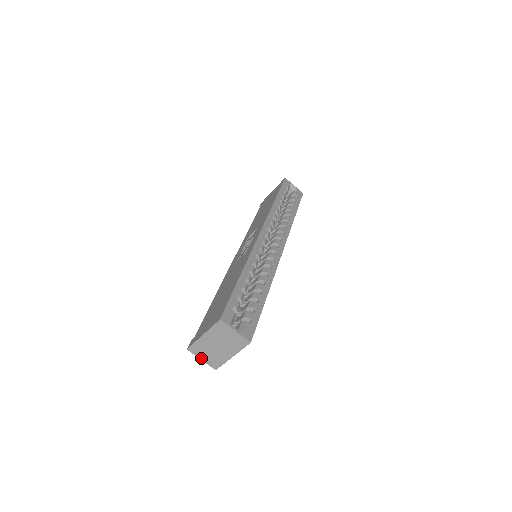
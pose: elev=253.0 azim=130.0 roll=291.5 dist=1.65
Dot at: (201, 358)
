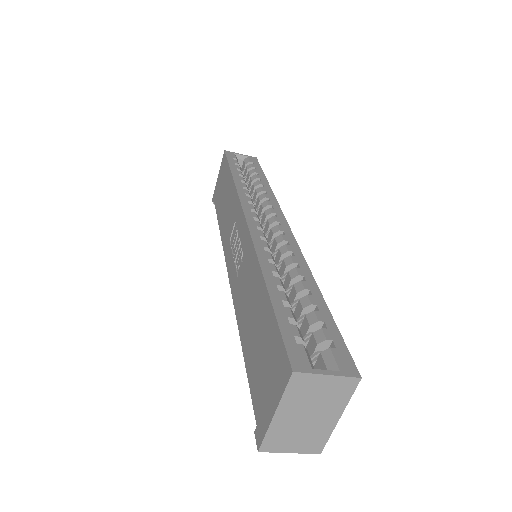
Dot at: (288, 451)
